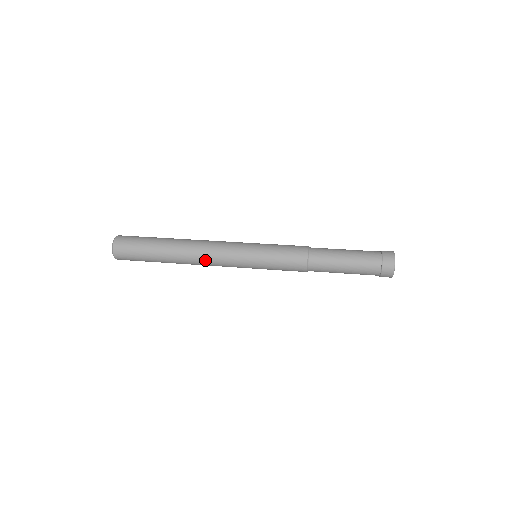
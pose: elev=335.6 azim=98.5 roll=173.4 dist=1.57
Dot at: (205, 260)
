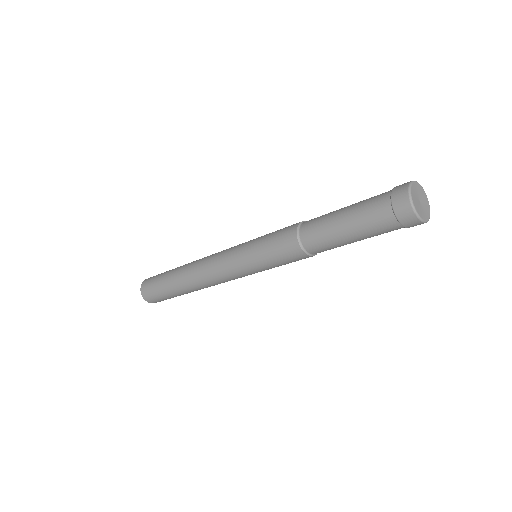
Dot at: (203, 264)
